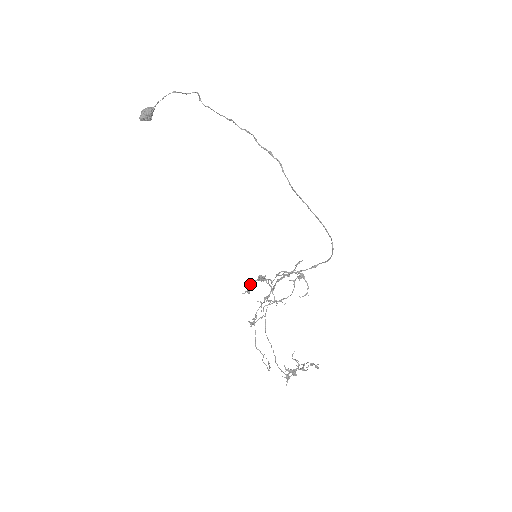
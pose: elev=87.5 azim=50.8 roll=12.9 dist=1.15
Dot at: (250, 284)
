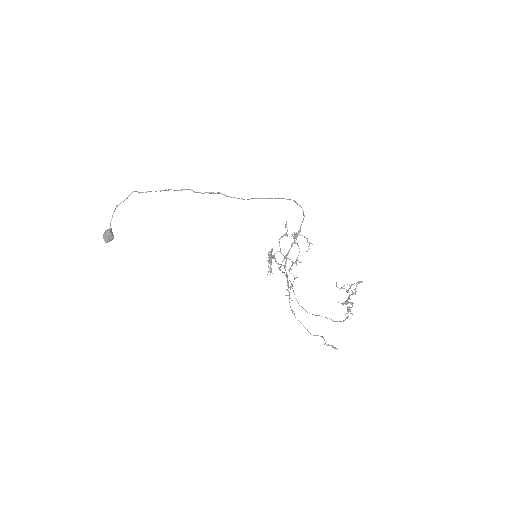
Dot at: occluded
